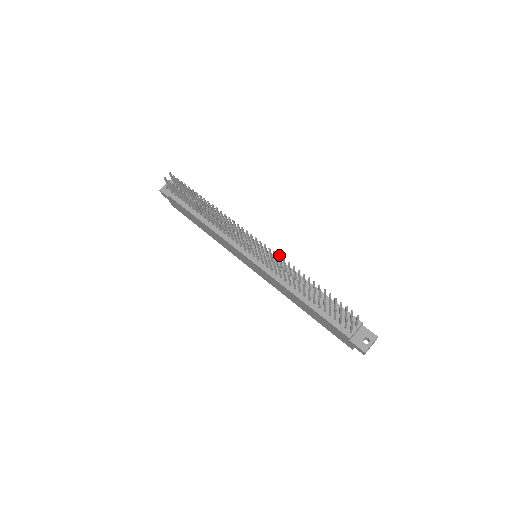
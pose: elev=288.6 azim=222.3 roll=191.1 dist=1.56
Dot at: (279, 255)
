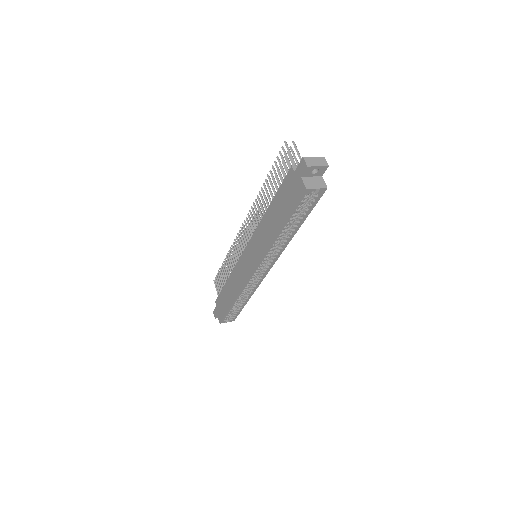
Dot at: (259, 206)
